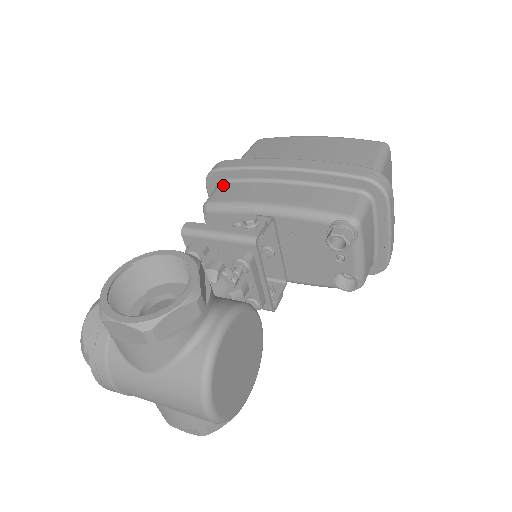
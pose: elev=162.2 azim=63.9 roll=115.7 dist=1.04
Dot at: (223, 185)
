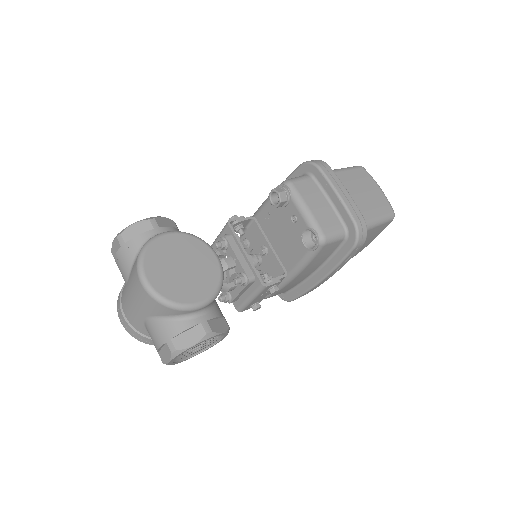
Dot at: occluded
